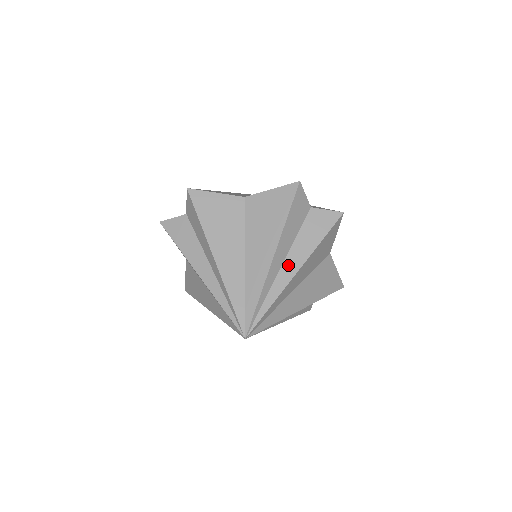
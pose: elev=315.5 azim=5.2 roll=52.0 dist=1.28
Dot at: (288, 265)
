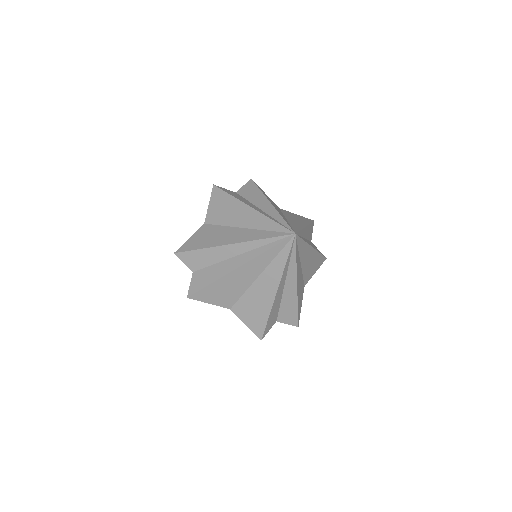
Dot at: (262, 206)
